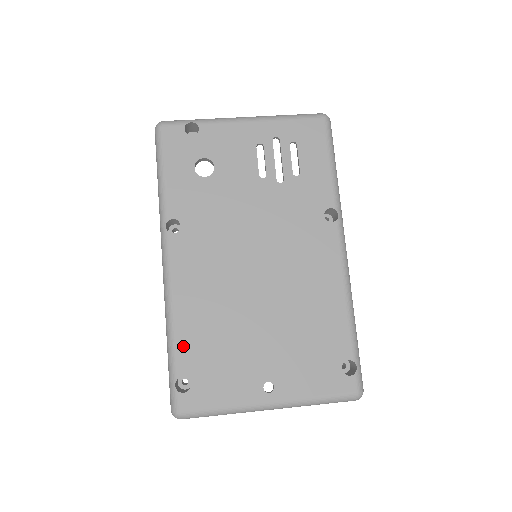
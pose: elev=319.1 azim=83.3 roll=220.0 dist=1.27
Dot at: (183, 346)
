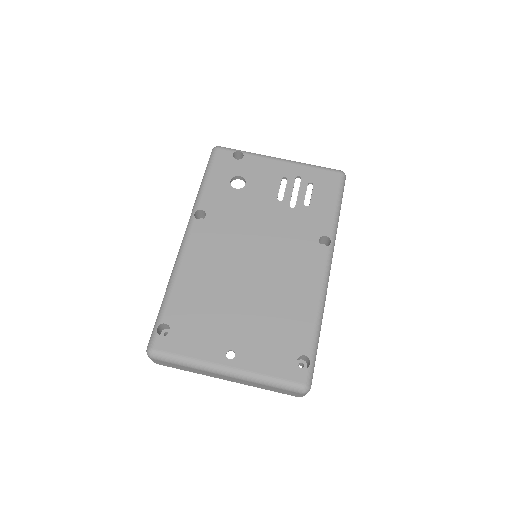
Dot at: (175, 301)
